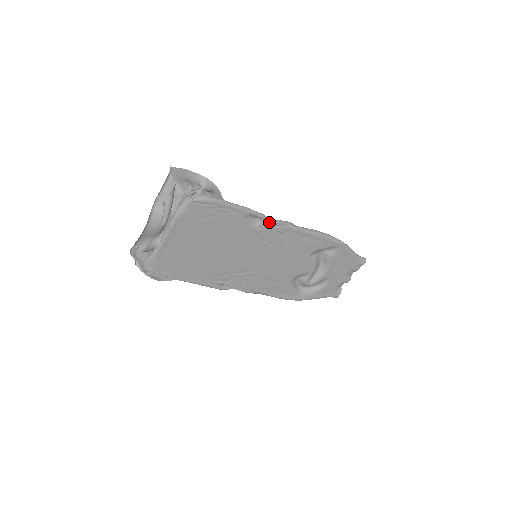
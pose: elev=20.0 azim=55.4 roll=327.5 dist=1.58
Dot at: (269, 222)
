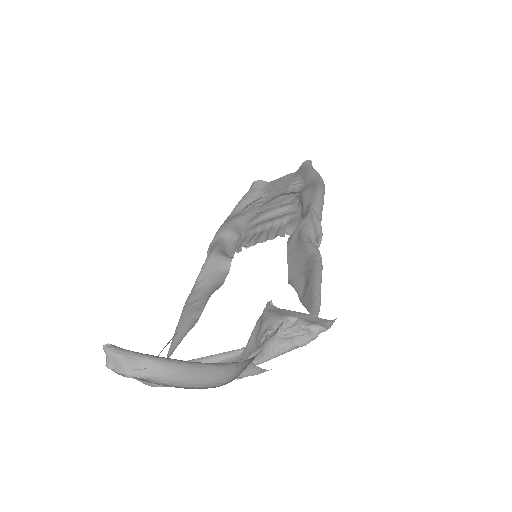
Dot at: occluded
